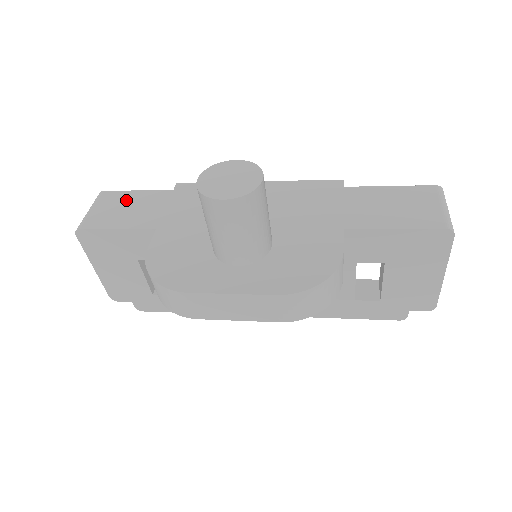
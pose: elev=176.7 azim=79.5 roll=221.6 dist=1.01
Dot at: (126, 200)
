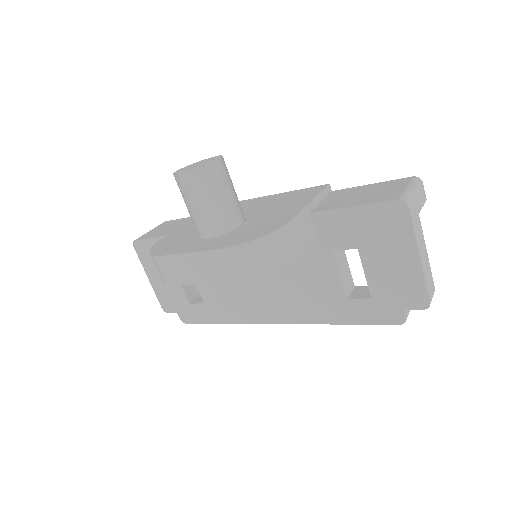
Dot at: (174, 223)
